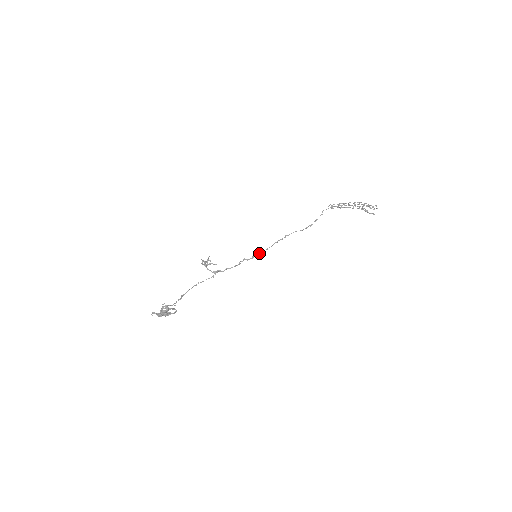
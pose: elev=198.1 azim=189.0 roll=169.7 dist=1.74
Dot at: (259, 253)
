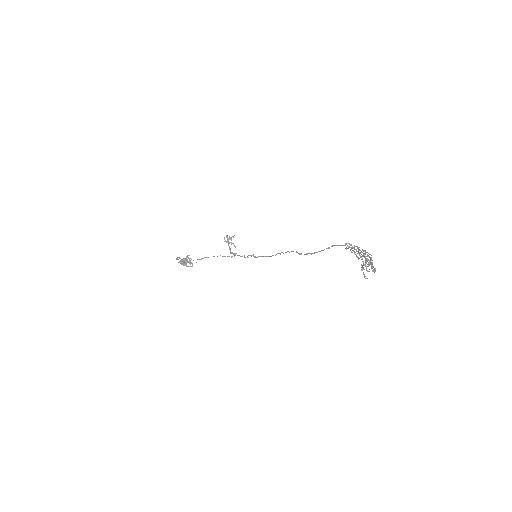
Dot at: (264, 256)
